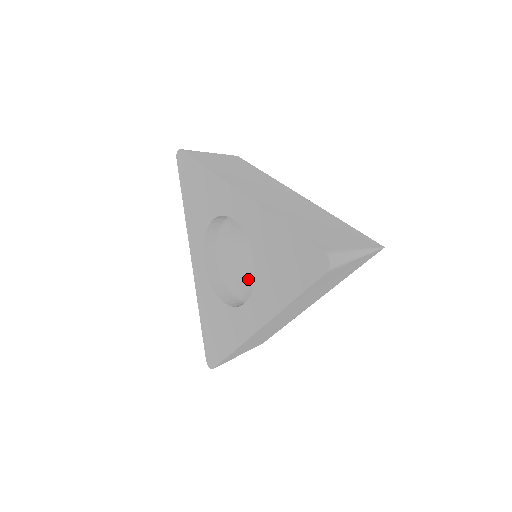
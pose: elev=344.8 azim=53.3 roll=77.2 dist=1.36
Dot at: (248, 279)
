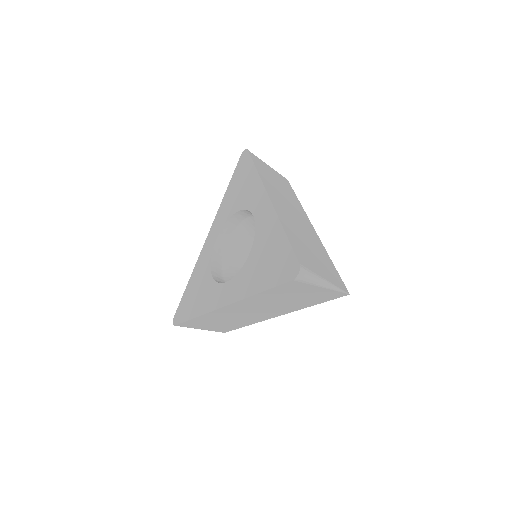
Dot at: occluded
